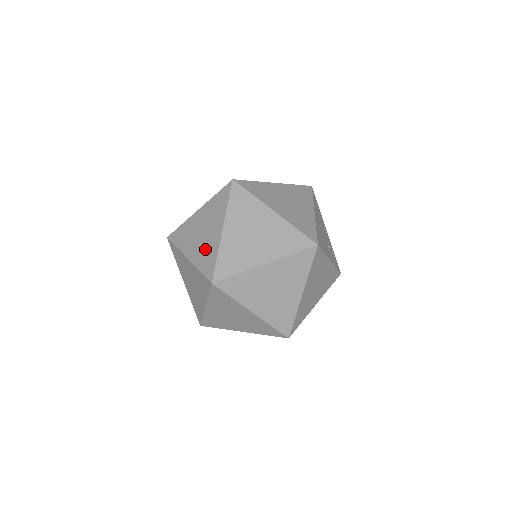
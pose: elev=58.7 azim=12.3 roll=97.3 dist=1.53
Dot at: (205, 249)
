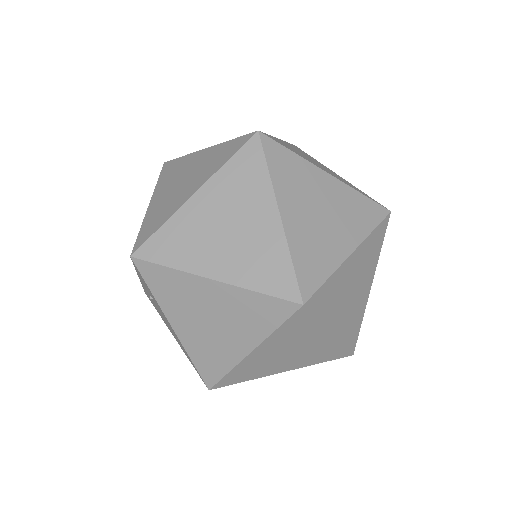
Dot at: (253, 253)
